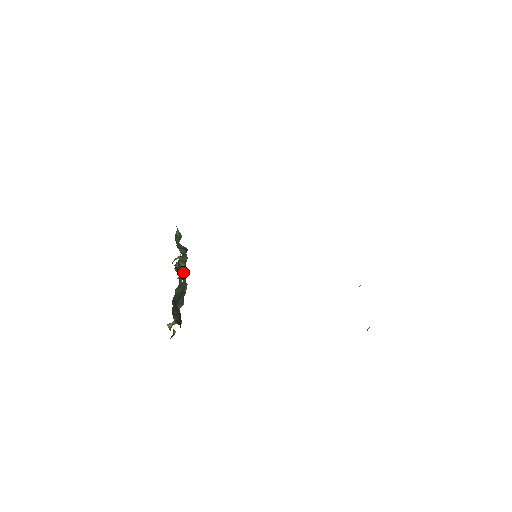
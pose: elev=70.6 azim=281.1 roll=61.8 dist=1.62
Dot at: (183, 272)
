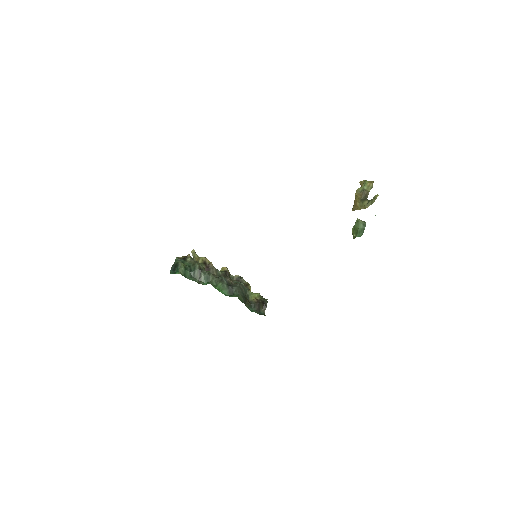
Dot at: (225, 287)
